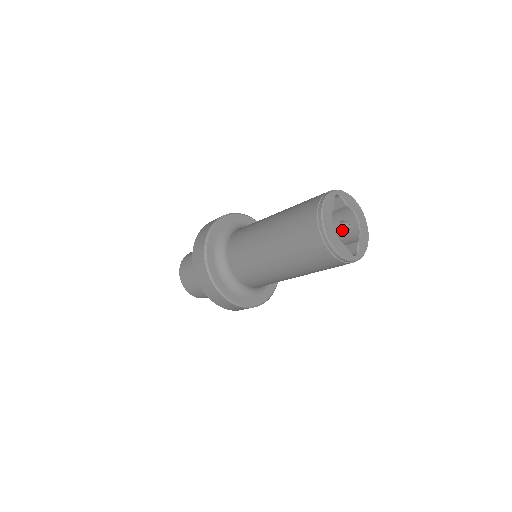
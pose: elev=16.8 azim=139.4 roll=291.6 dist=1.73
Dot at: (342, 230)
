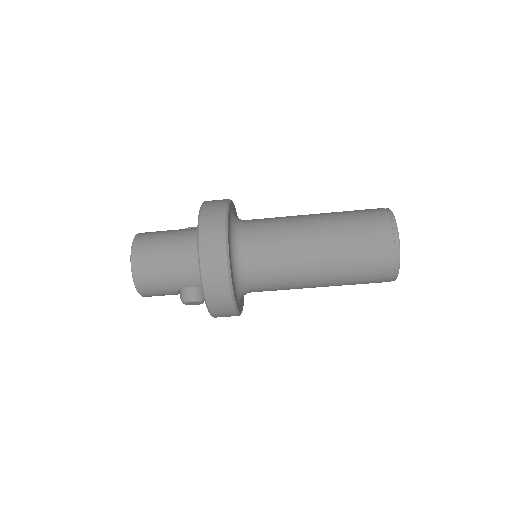
Dot at: occluded
